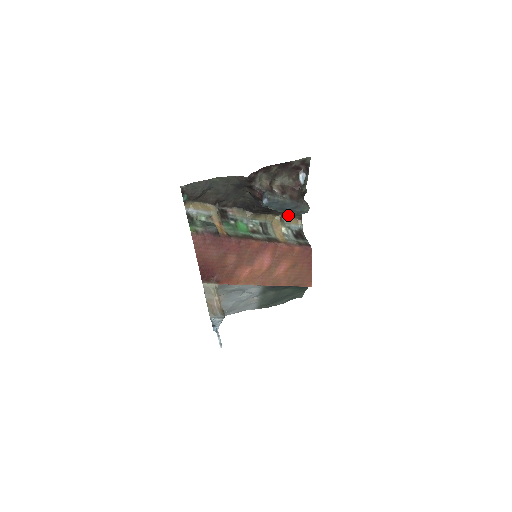
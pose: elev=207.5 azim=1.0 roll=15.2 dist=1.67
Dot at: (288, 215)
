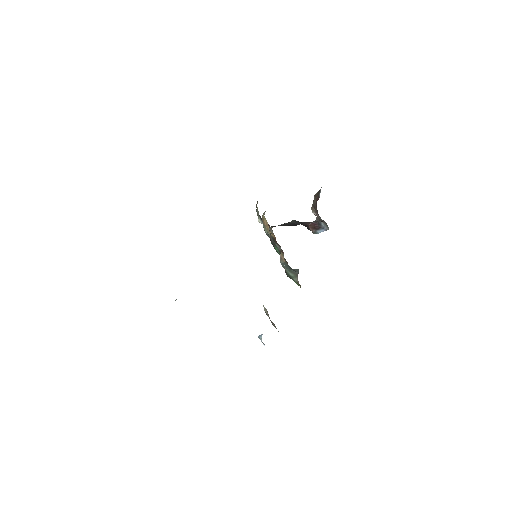
Dot at: occluded
